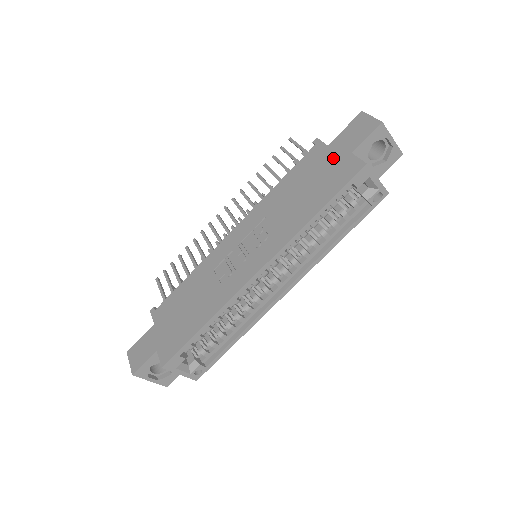
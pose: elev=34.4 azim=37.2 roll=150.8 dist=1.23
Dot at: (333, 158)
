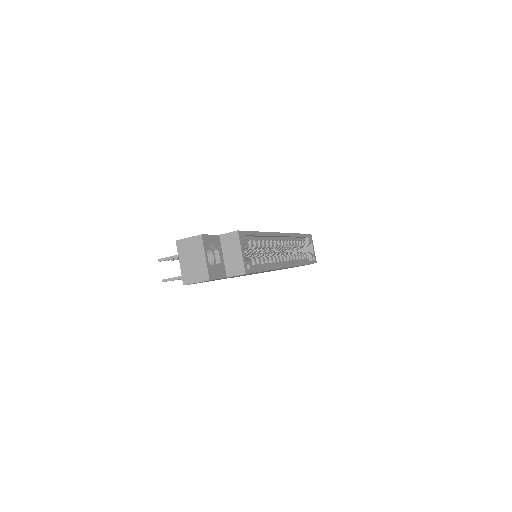
Dot at: occluded
